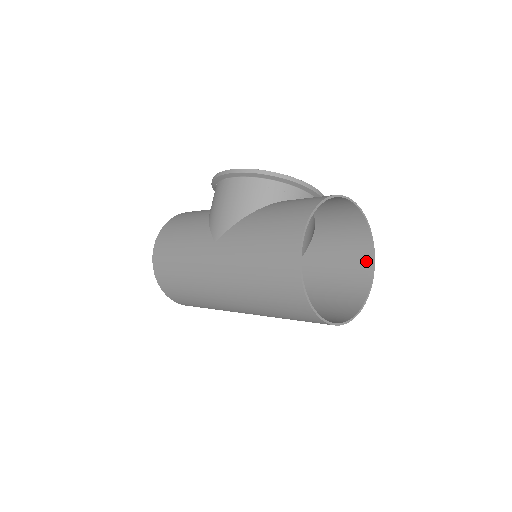
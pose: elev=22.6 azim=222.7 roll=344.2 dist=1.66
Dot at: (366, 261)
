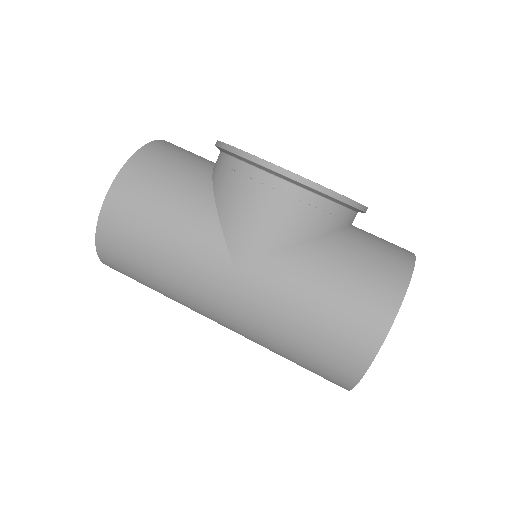
Dot at: occluded
